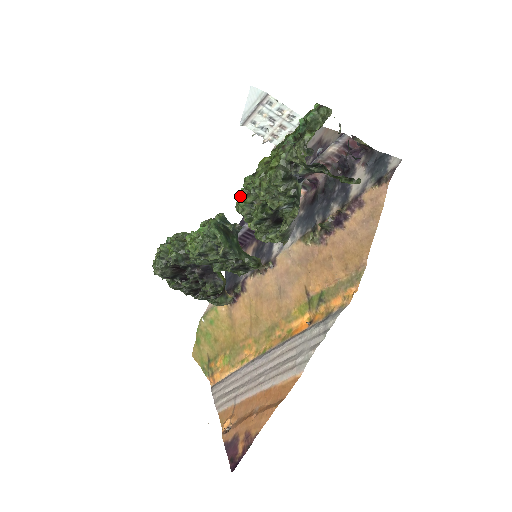
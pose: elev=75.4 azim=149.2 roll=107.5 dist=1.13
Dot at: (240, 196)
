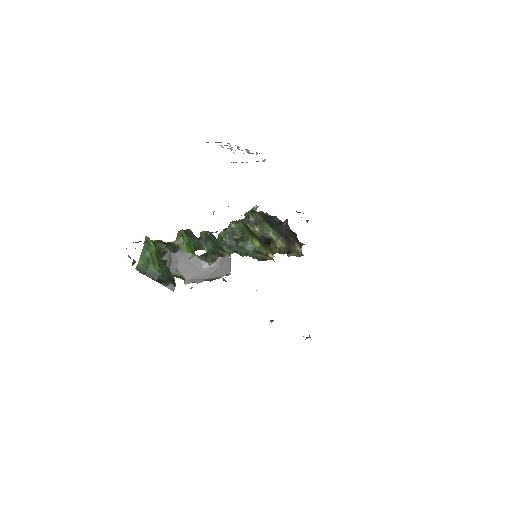
Dot at: occluded
